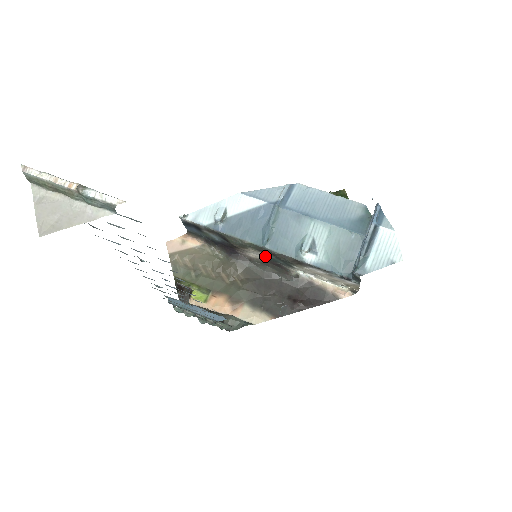
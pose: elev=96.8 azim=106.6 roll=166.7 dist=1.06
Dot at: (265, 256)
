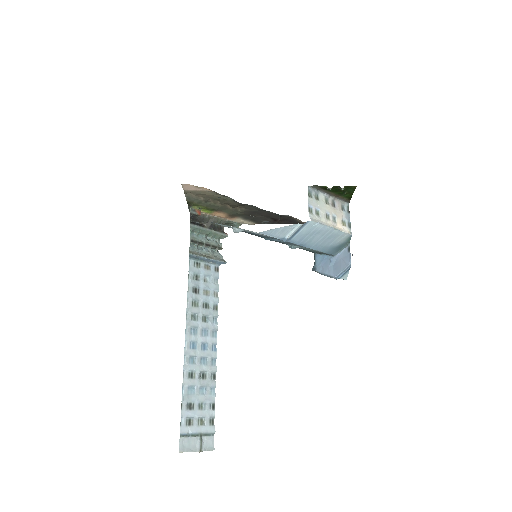
Dot at: occluded
